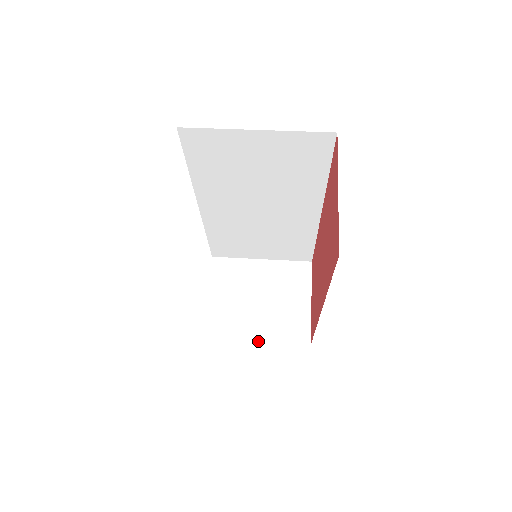
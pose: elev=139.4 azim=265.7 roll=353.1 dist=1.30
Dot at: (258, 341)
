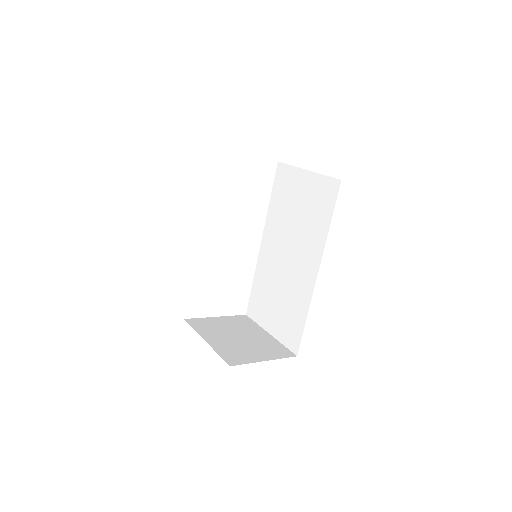
Dot at: (206, 341)
